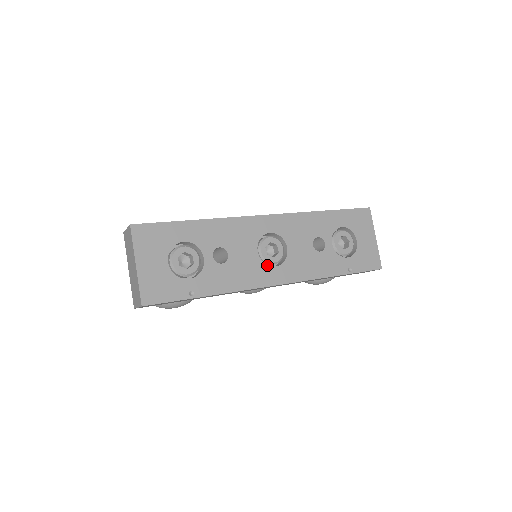
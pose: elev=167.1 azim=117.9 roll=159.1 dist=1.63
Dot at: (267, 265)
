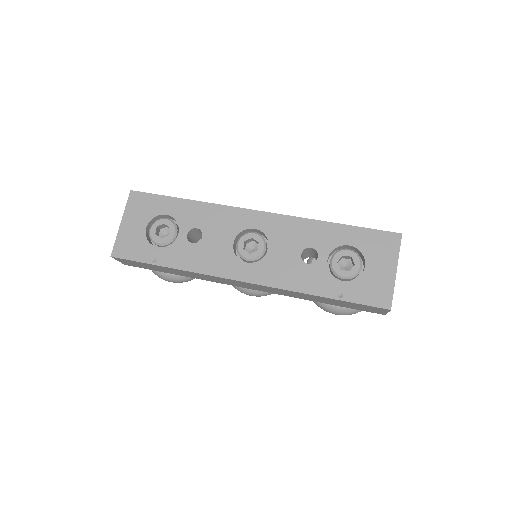
Dot at: (238, 258)
